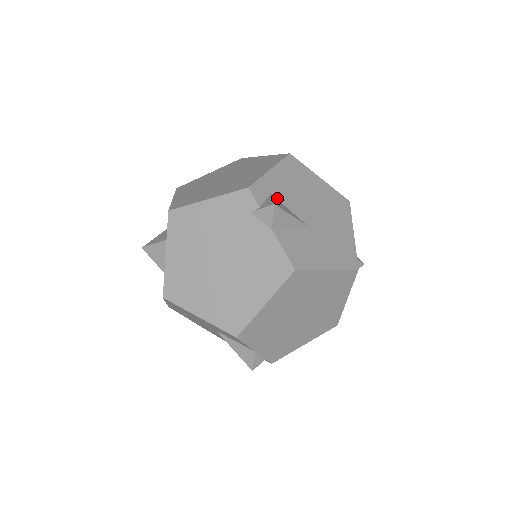
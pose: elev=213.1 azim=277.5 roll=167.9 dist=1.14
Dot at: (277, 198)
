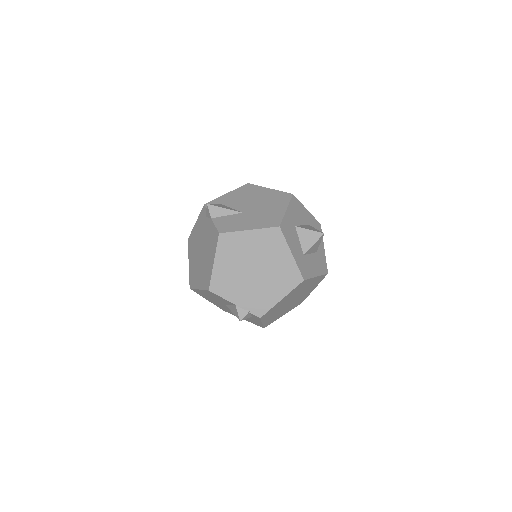
Dot at: (224, 205)
